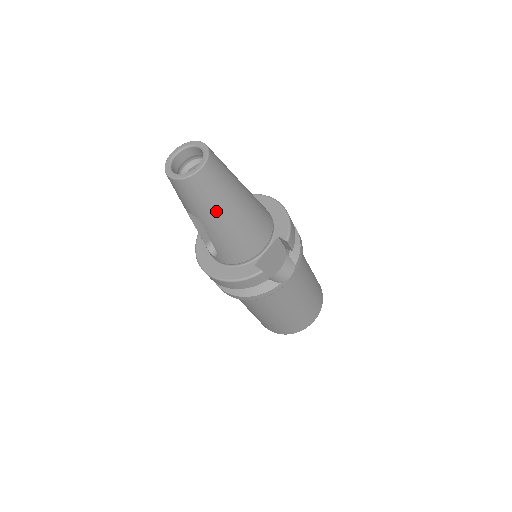
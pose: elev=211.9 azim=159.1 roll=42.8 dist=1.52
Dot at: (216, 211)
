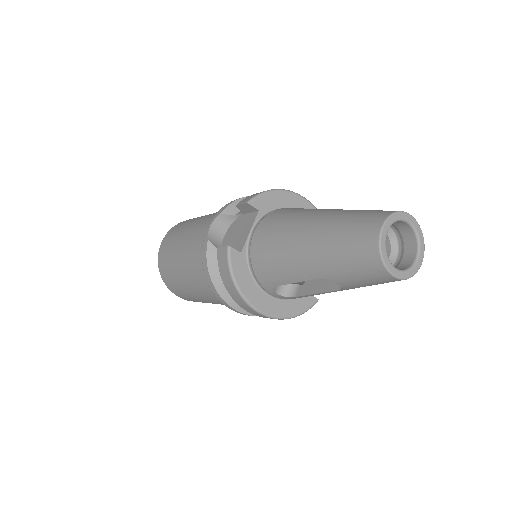
Dot at: occluded
